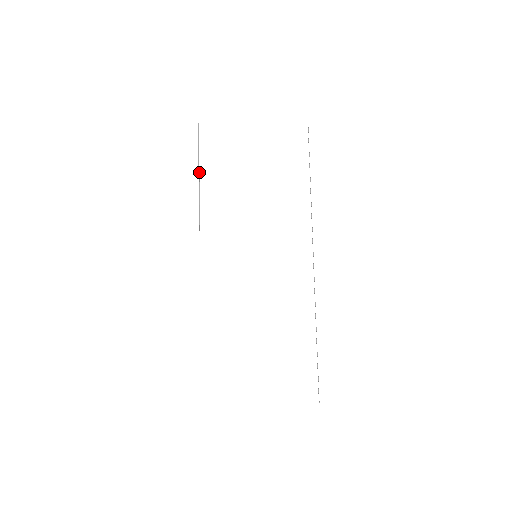
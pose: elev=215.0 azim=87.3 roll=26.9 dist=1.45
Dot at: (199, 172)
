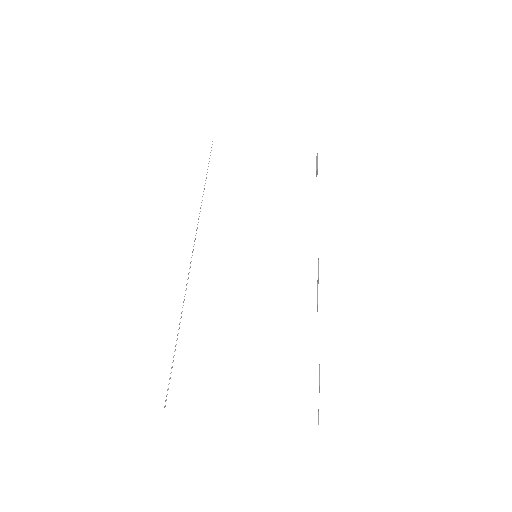
Dot at: (206, 178)
